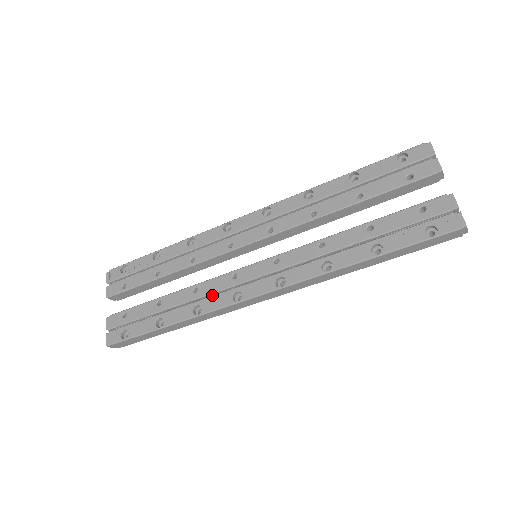
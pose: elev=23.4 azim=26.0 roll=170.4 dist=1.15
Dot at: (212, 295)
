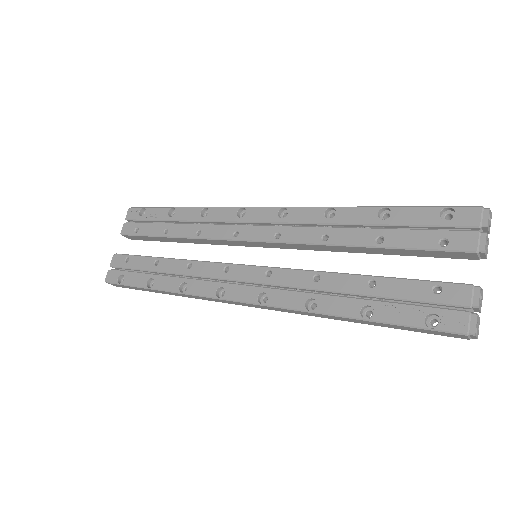
Dot at: (202, 278)
